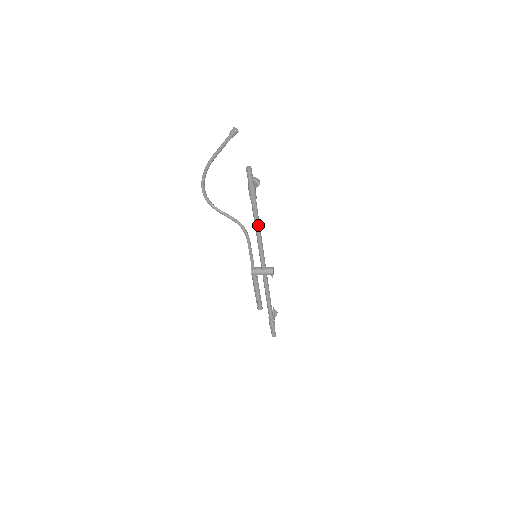
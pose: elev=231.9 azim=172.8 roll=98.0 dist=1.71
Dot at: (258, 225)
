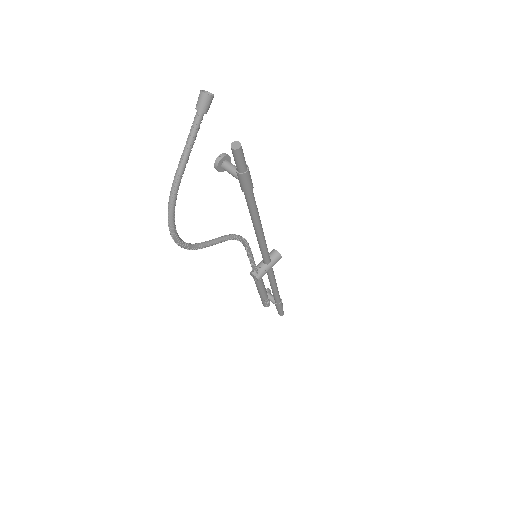
Dot at: (259, 218)
